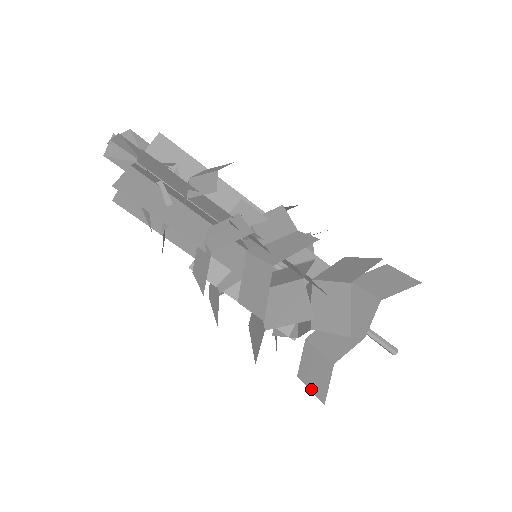
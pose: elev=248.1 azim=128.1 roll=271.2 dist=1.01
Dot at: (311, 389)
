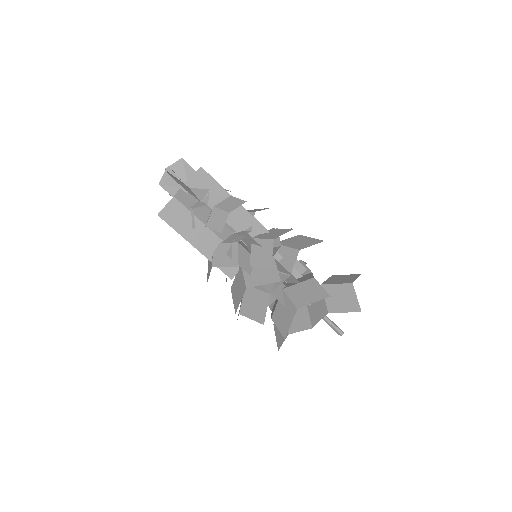
Dot at: (276, 337)
